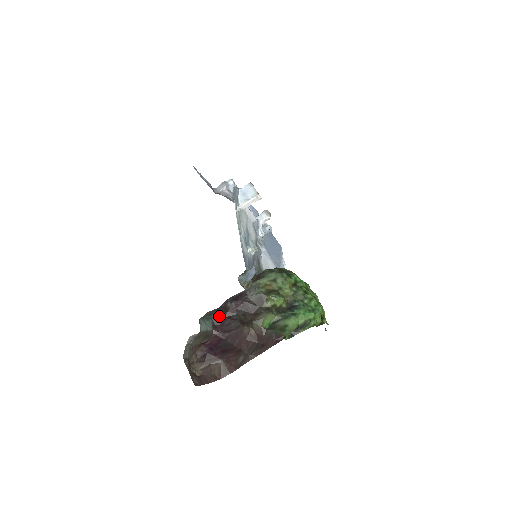
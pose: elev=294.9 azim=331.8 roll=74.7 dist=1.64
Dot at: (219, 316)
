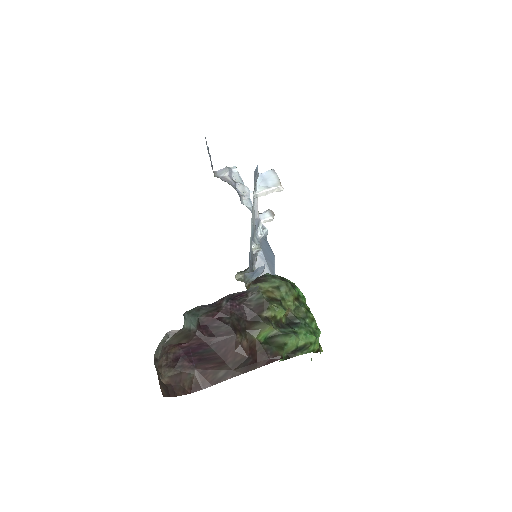
Dot at: (208, 314)
